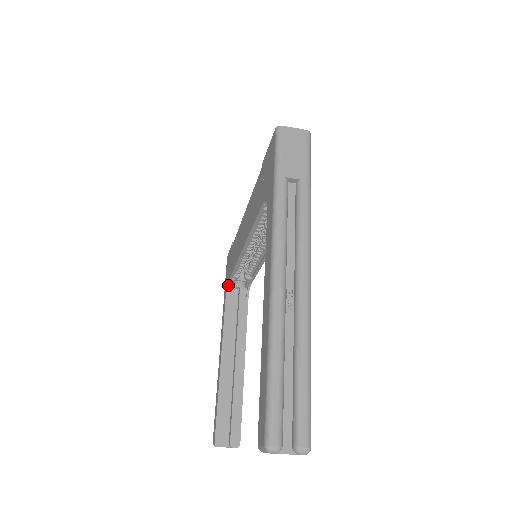
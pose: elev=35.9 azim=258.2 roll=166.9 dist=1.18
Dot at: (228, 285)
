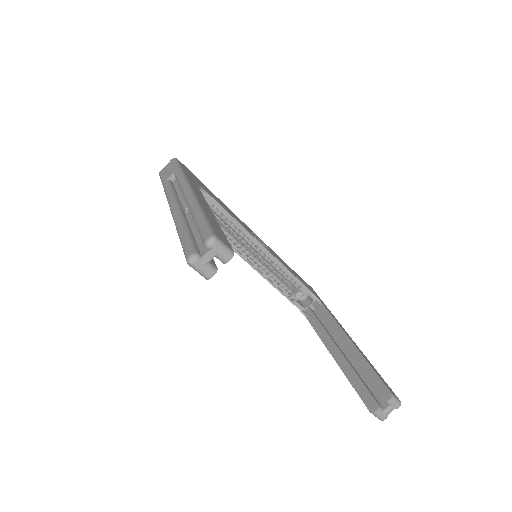
Dot at: occluded
